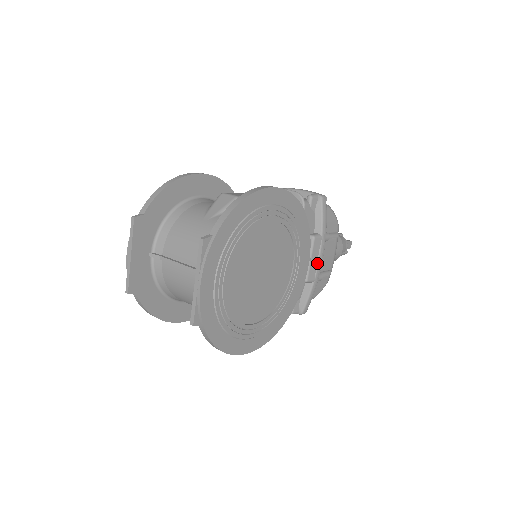
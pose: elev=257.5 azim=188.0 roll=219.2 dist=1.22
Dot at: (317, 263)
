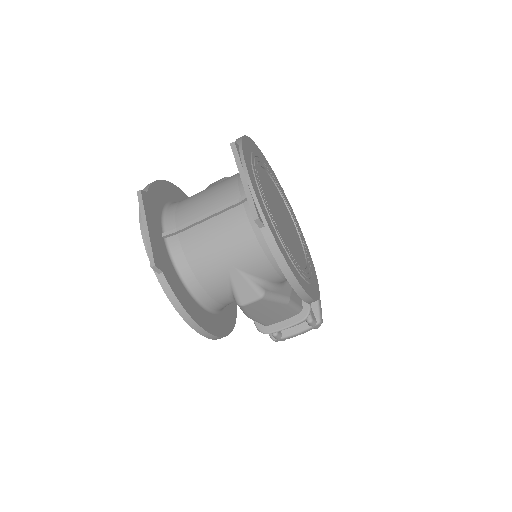
Dot at: occluded
